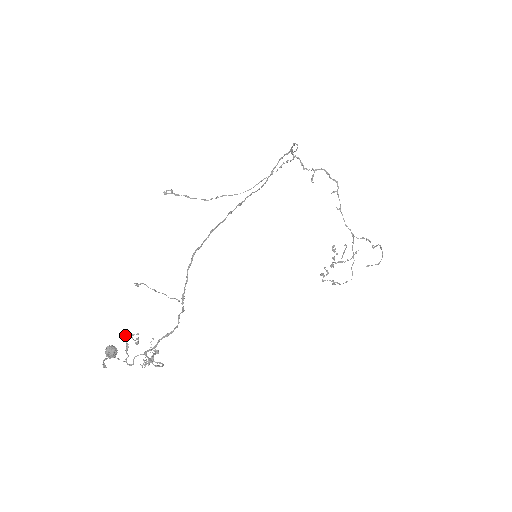
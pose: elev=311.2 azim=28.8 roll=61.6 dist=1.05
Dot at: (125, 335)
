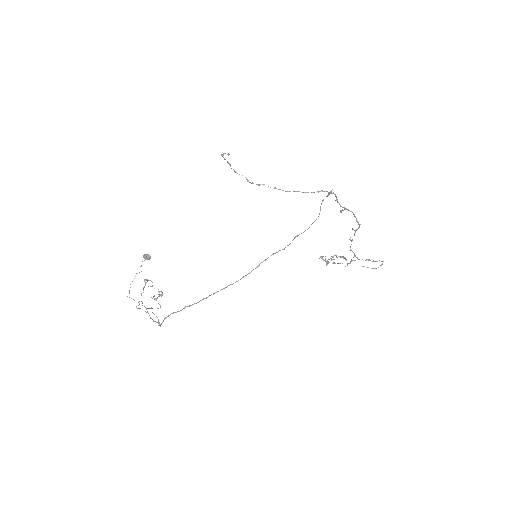
Dot at: (145, 280)
